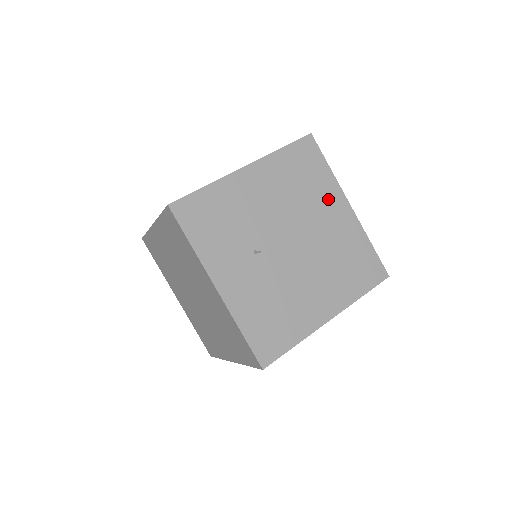
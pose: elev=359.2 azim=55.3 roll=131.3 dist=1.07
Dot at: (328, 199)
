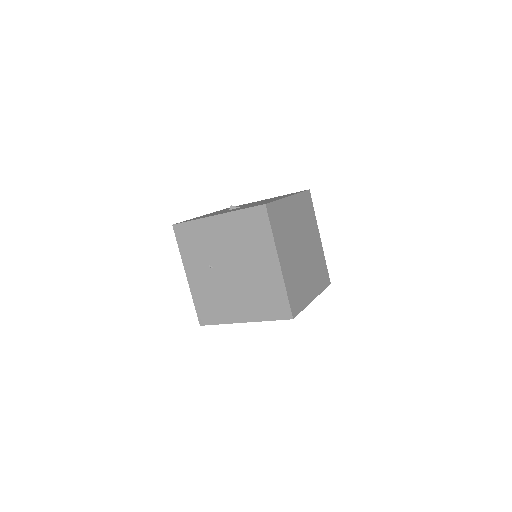
Dot at: (264, 253)
